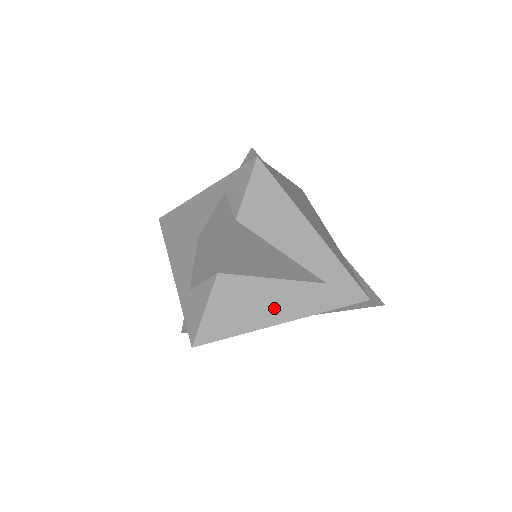
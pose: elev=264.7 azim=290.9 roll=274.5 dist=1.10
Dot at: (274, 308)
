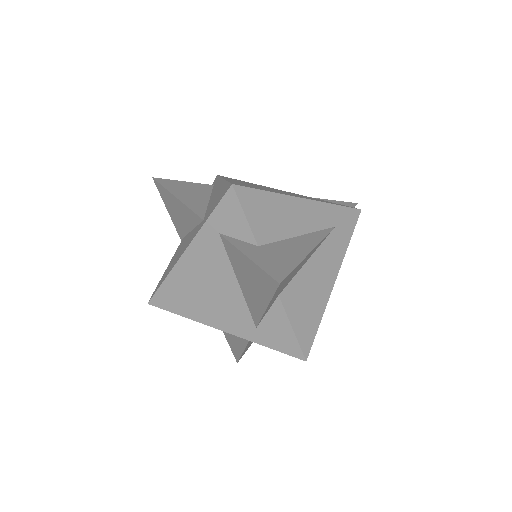
Dot at: (324, 278)
